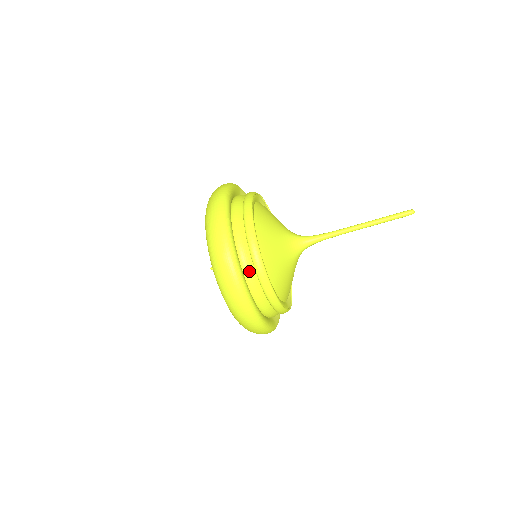
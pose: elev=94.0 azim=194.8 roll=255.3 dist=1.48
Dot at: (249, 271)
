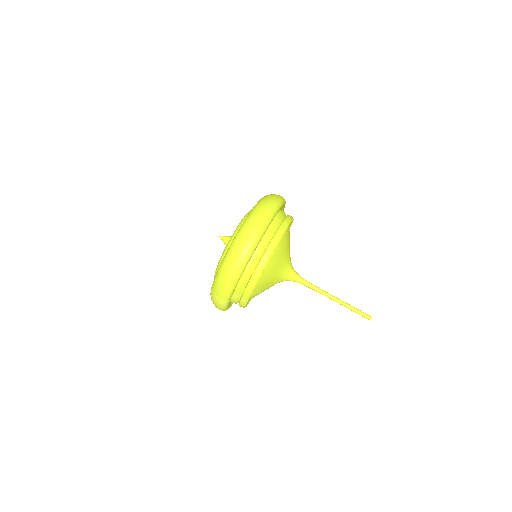
Dot at: (269, 235)
